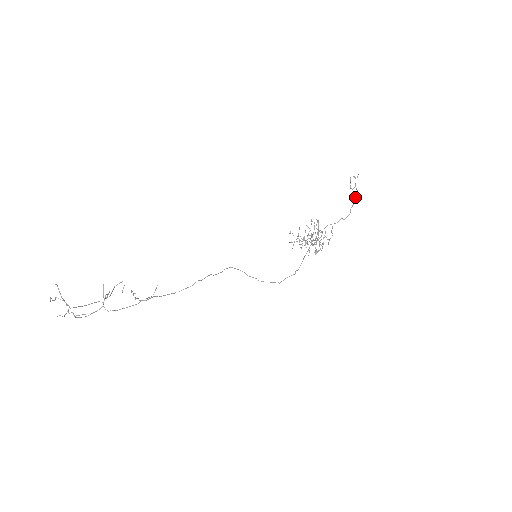
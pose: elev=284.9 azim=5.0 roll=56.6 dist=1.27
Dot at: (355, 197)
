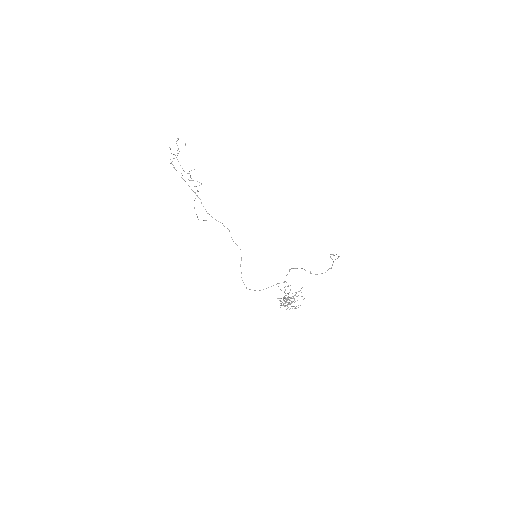
Dot at: (328, 269)
